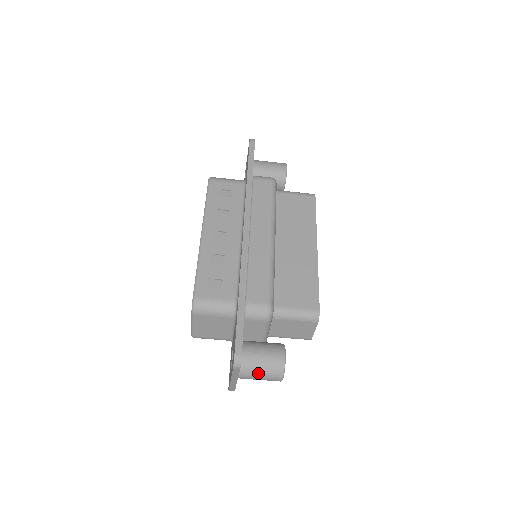
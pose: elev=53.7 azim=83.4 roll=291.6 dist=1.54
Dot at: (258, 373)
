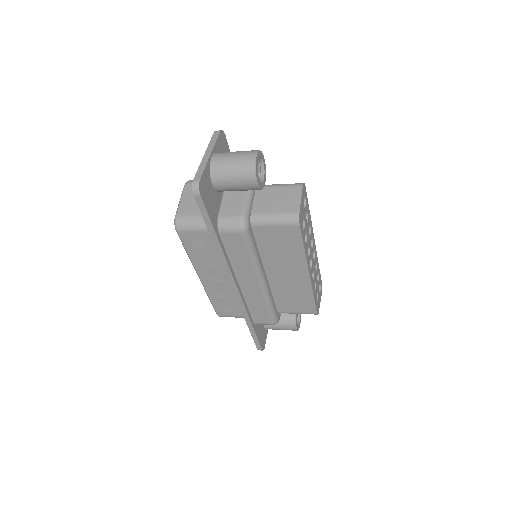
Dot at: occluded
